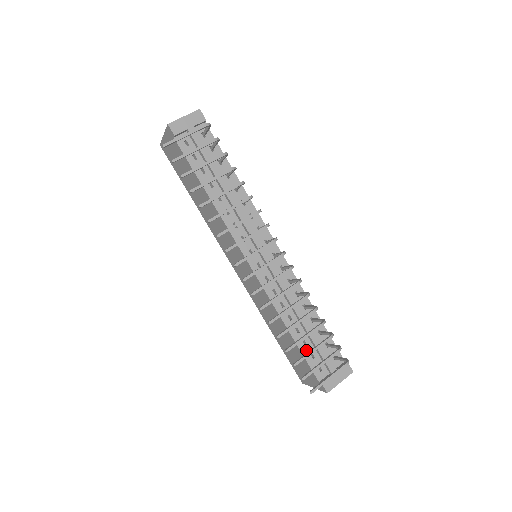
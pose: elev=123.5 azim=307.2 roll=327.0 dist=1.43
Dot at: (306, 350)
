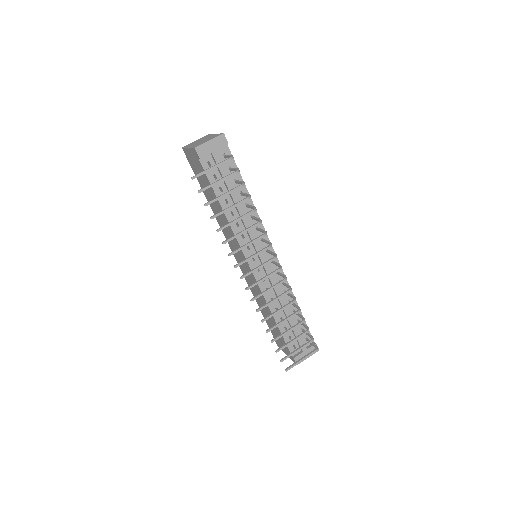
Dot at: (286, 334)
